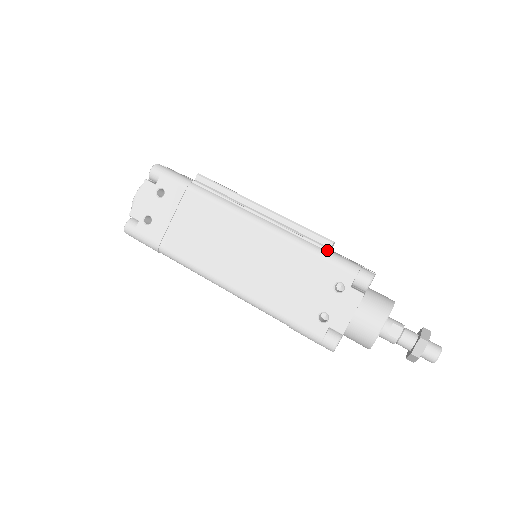
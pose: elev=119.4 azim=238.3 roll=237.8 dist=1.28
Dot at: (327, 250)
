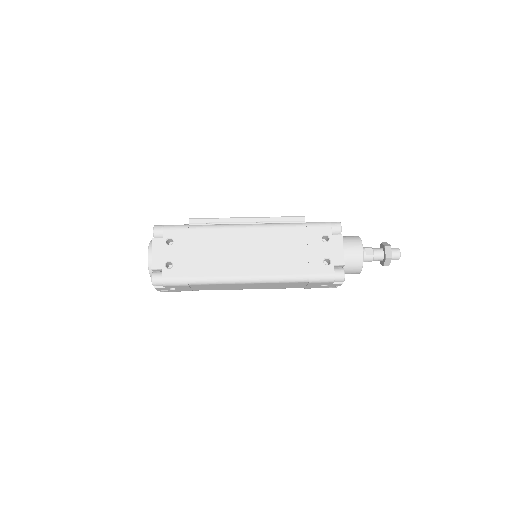
Dot at: (304, 222)
